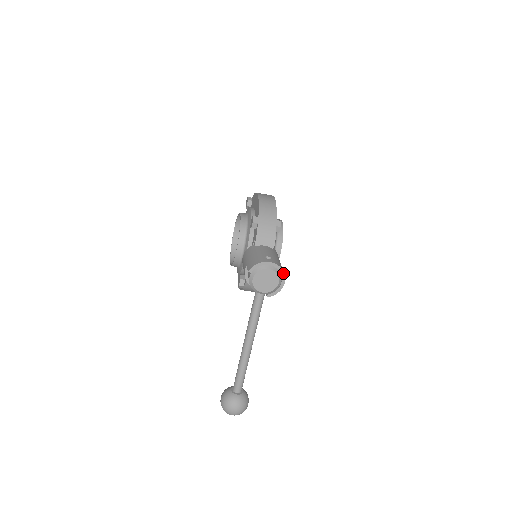
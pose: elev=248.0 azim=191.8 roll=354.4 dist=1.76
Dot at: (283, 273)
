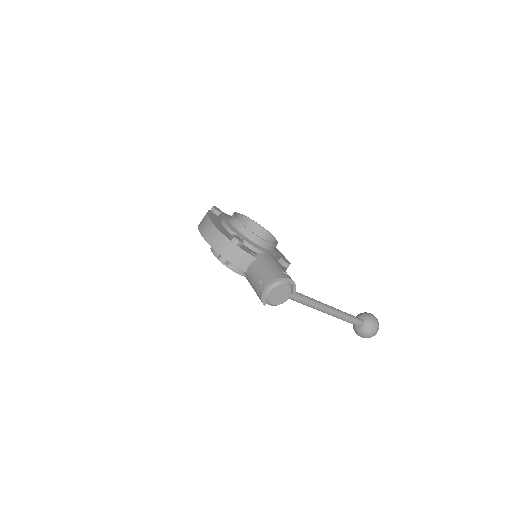
Dot at: (281, 279)
